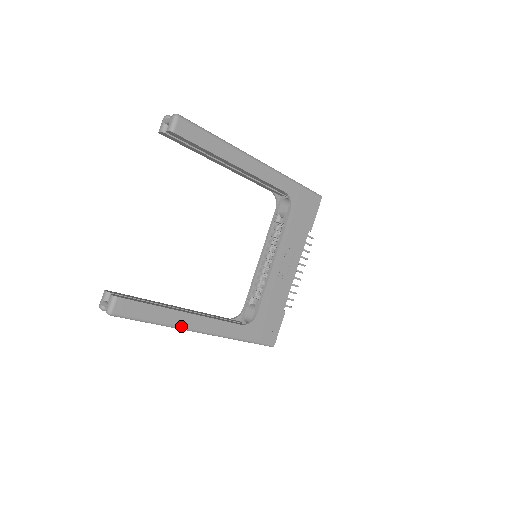
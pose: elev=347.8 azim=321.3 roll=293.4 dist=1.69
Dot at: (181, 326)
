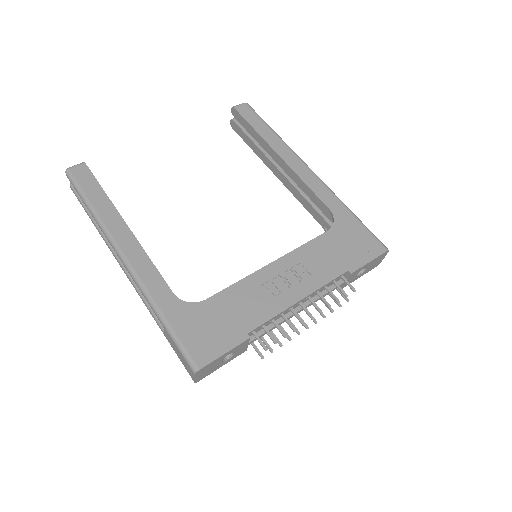
Dot at: (109, 230)
